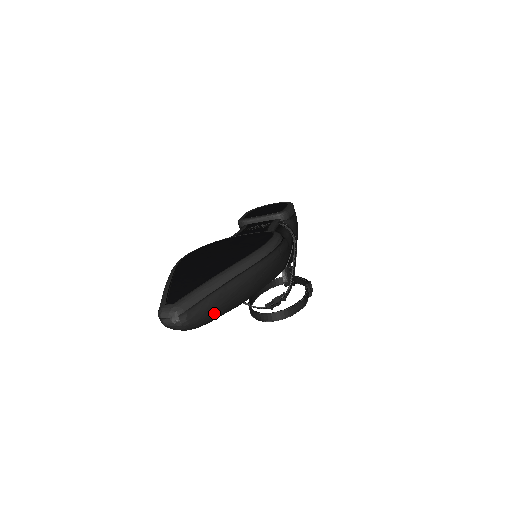
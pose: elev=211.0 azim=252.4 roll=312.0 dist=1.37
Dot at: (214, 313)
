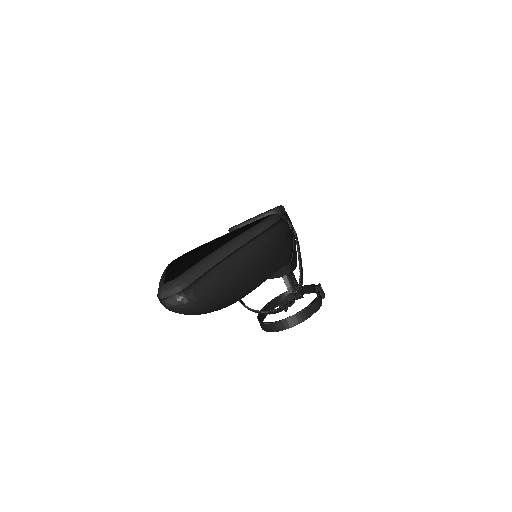
Dot at: (224, 289)
